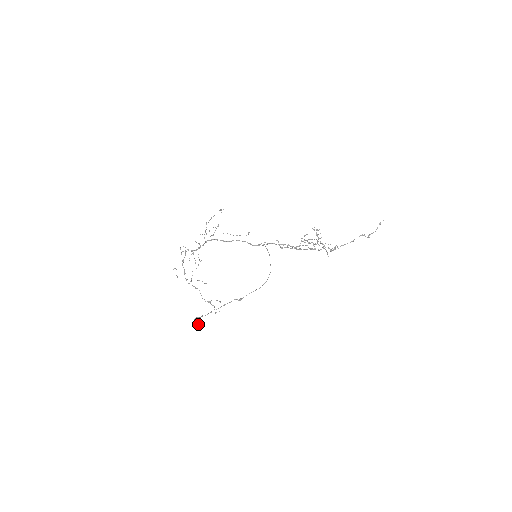
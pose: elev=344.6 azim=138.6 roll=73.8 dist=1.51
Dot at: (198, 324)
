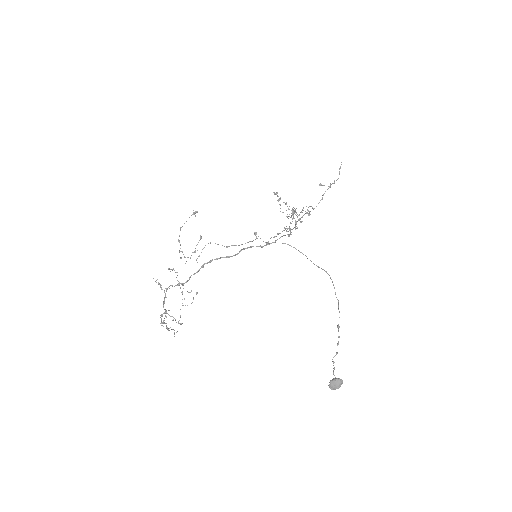
Dot at: occluded
